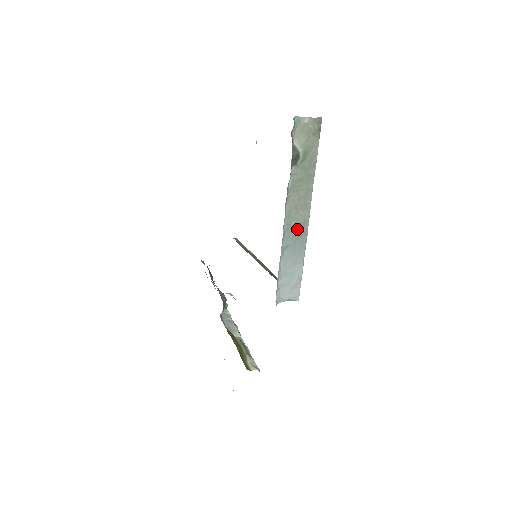
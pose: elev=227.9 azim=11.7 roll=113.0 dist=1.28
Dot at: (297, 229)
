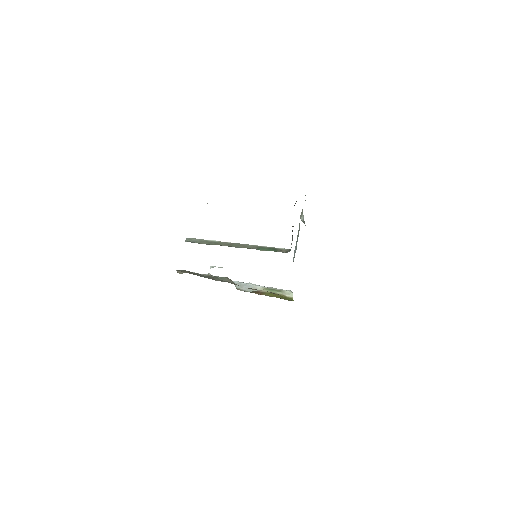
Dot at: occluded
